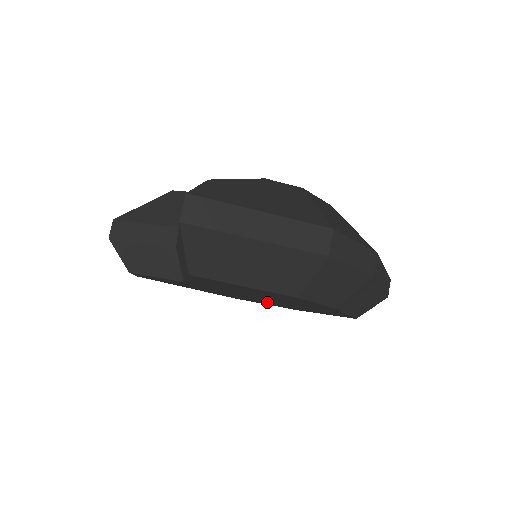
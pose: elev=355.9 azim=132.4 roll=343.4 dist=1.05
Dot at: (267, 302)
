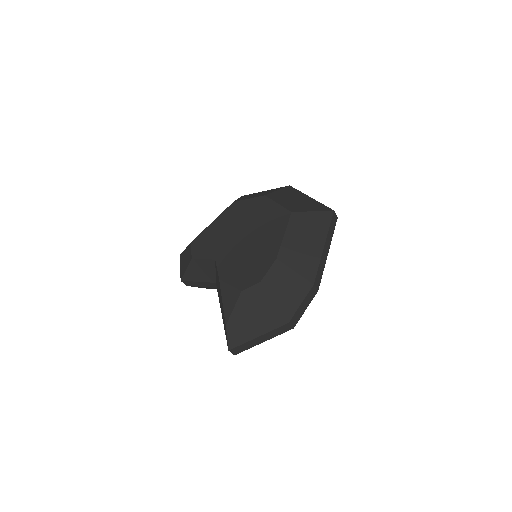
Dot at: occluded
